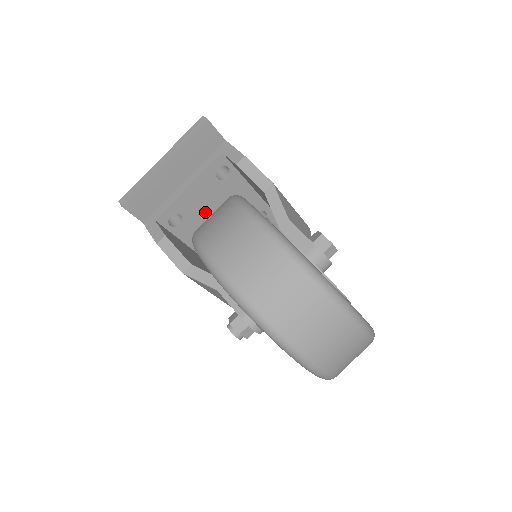
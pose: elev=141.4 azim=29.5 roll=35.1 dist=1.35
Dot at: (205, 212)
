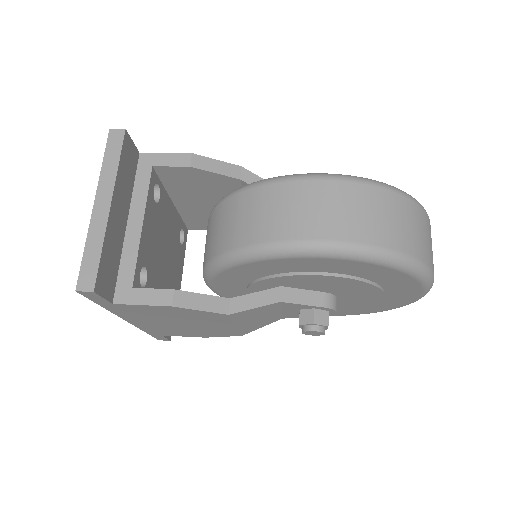
Dot at: (156, 252)
